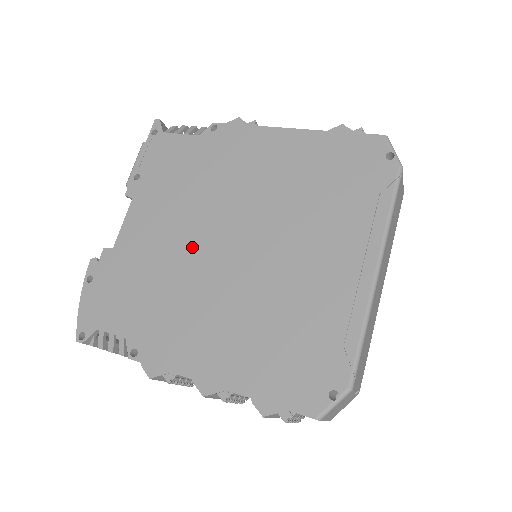
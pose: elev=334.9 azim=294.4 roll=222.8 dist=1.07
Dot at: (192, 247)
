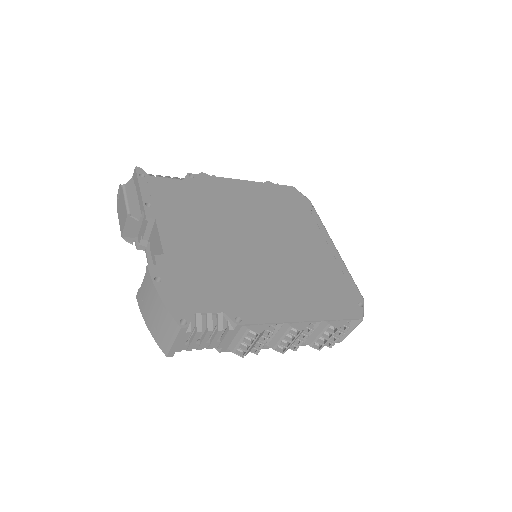
Dot at: (230, 246)
